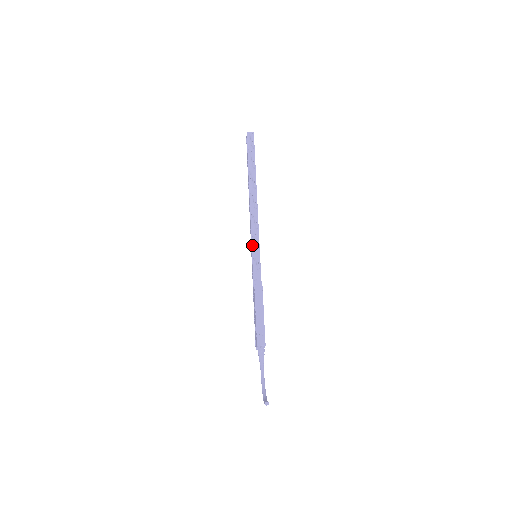
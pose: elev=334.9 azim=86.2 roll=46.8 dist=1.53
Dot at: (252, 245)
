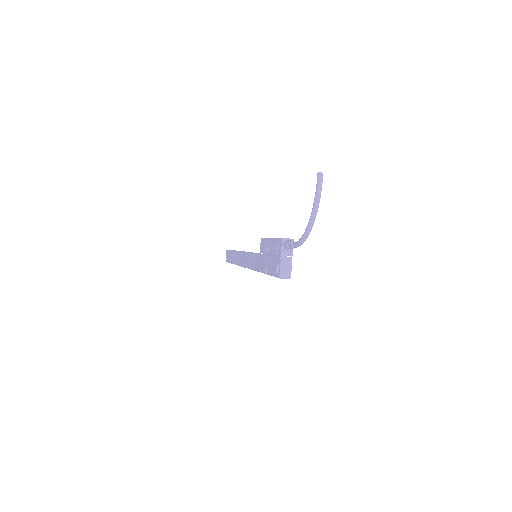
Dot at: (249, 252)
